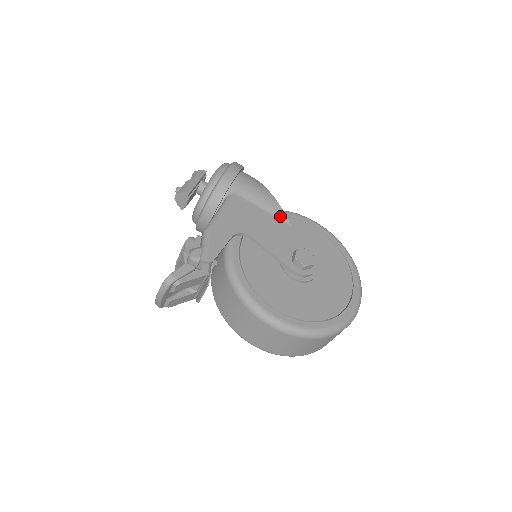
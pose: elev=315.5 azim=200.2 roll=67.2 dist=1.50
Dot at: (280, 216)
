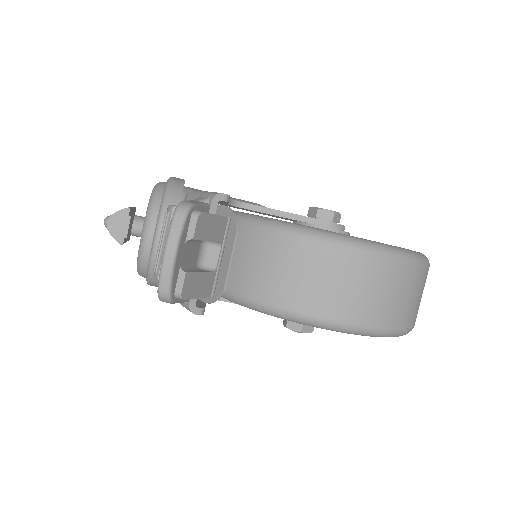
Dot at: occluded
